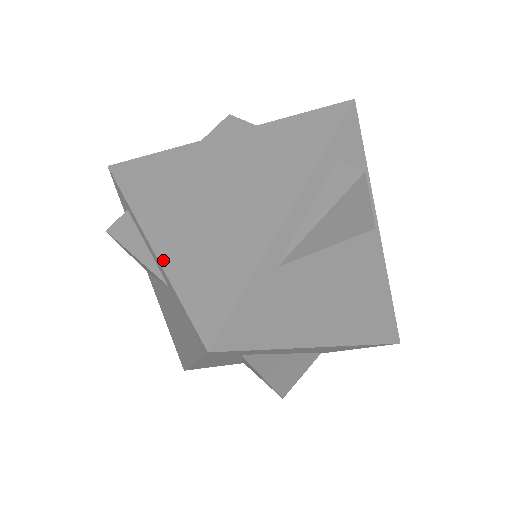
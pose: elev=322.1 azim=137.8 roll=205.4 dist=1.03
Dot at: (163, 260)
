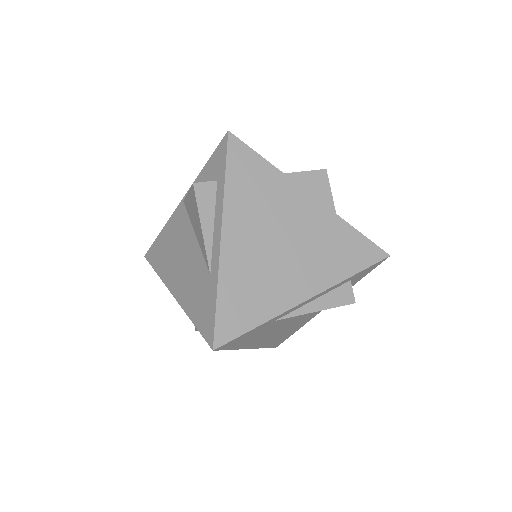
Dot at: (222, 263)
